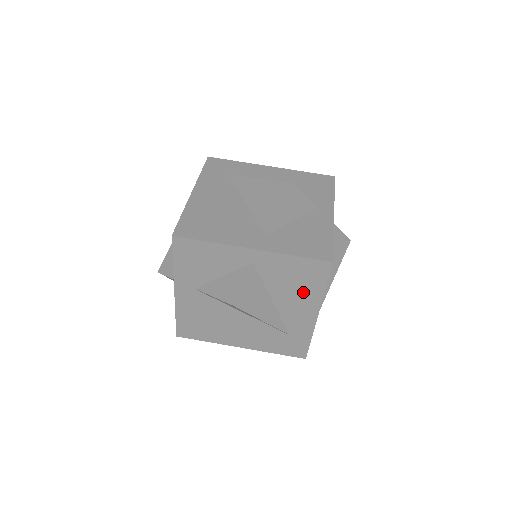
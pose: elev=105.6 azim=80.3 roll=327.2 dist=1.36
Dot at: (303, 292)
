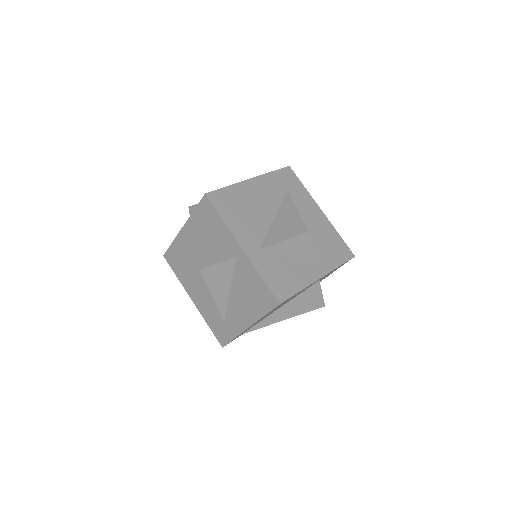
Dot at: (251, 304)
